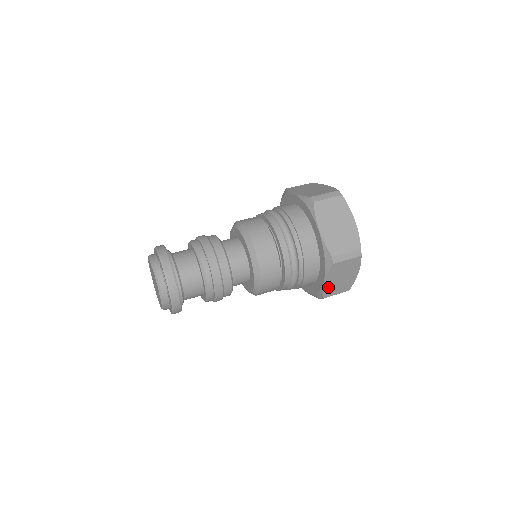
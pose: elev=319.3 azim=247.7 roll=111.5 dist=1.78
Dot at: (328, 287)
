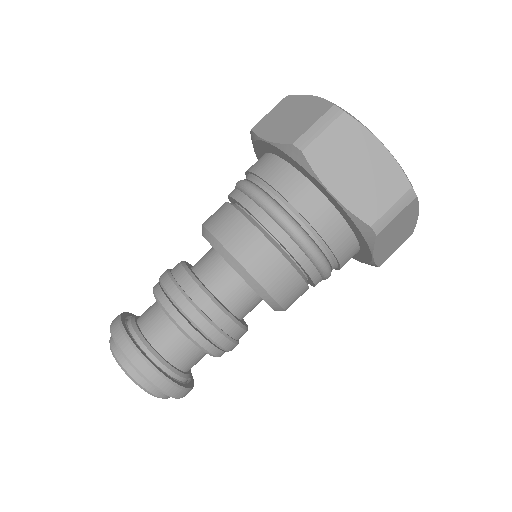
Dot at: (381, 255)
